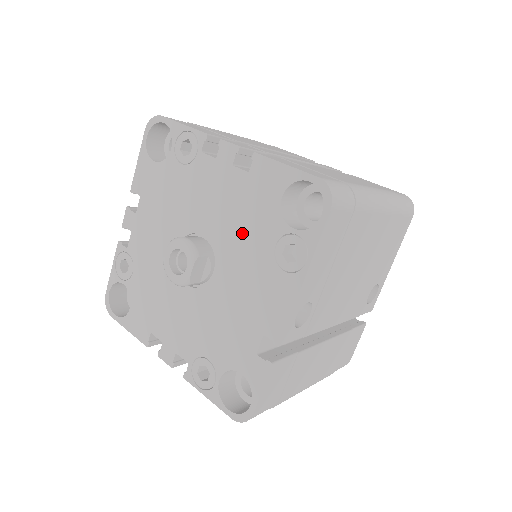
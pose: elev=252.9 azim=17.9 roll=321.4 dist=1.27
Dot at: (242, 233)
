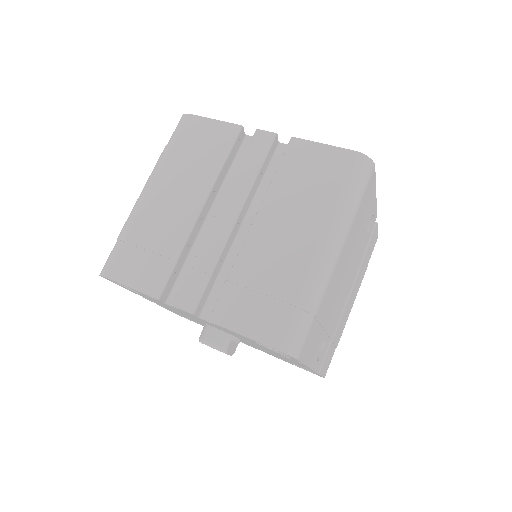
Dot at: occluded
